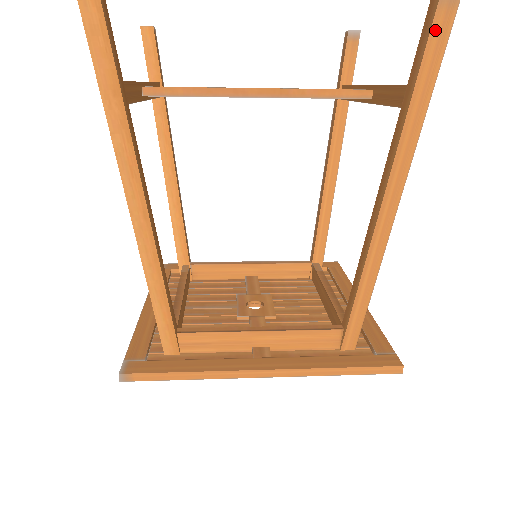
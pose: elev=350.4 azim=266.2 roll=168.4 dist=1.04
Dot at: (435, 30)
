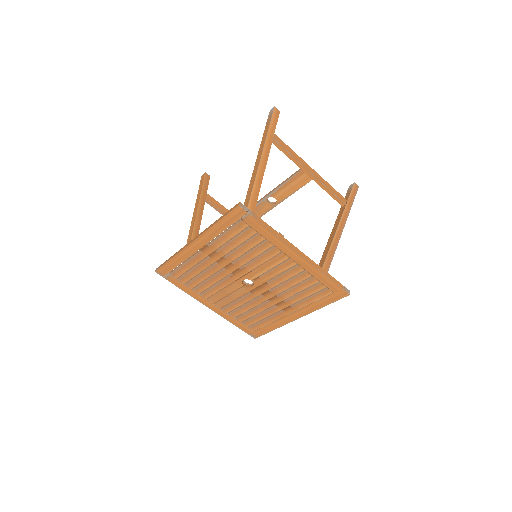
Dot at: (269, 118)
